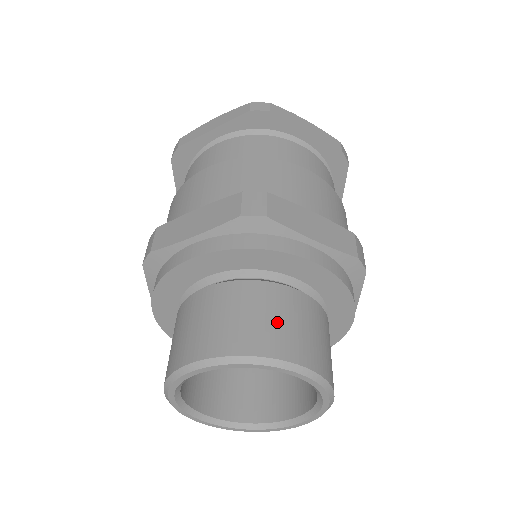
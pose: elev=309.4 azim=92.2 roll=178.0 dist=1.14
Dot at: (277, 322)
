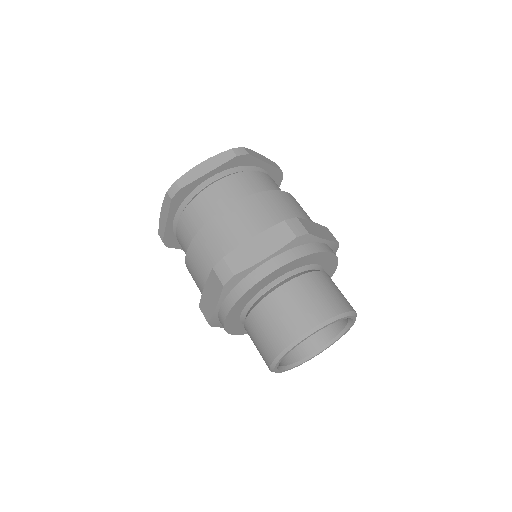
Dot at: (332, 293)
